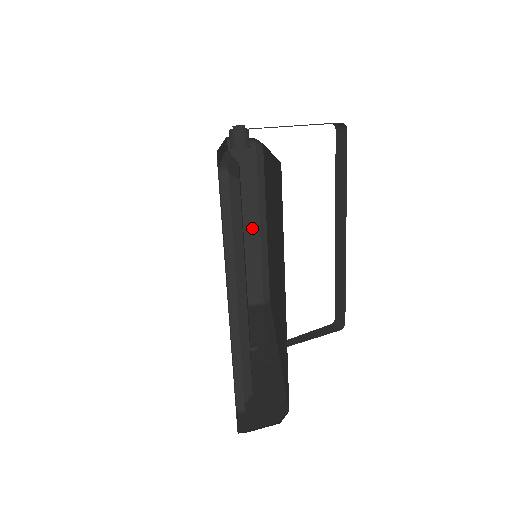
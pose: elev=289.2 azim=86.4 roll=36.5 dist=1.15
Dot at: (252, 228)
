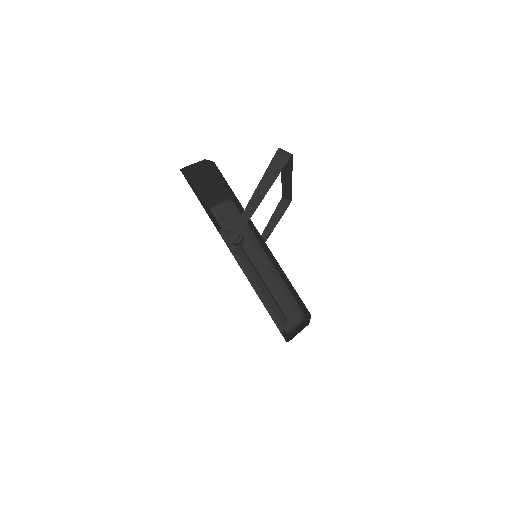
Dot at: (212, 186)
